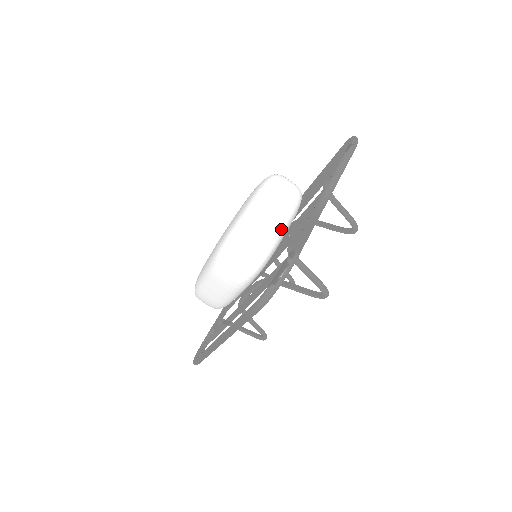
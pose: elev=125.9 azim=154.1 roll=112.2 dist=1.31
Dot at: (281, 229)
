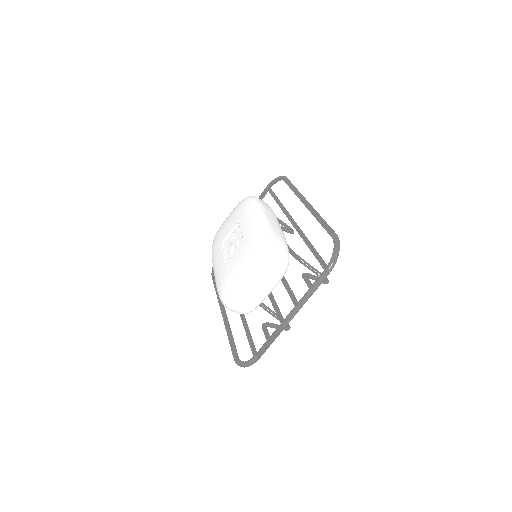
Dot at: occluded
